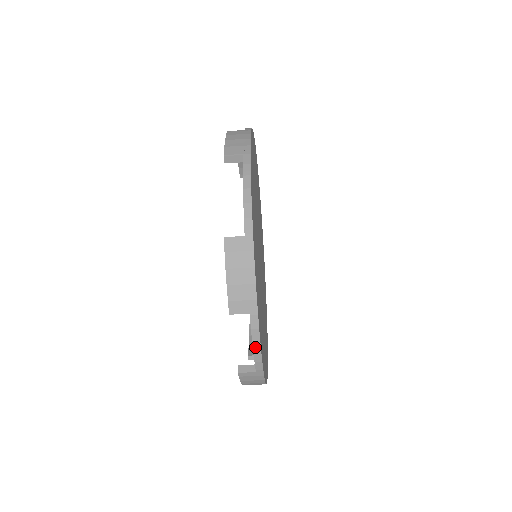
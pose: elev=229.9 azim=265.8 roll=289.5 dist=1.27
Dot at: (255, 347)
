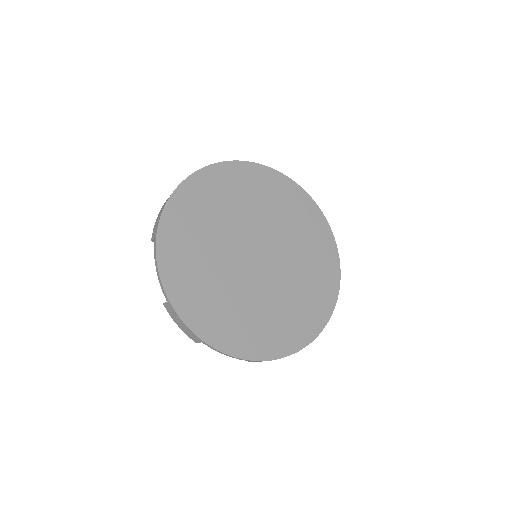
Dot at: (226, 355)
